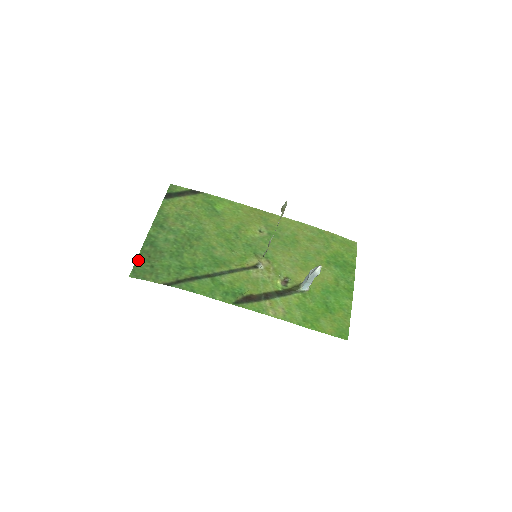
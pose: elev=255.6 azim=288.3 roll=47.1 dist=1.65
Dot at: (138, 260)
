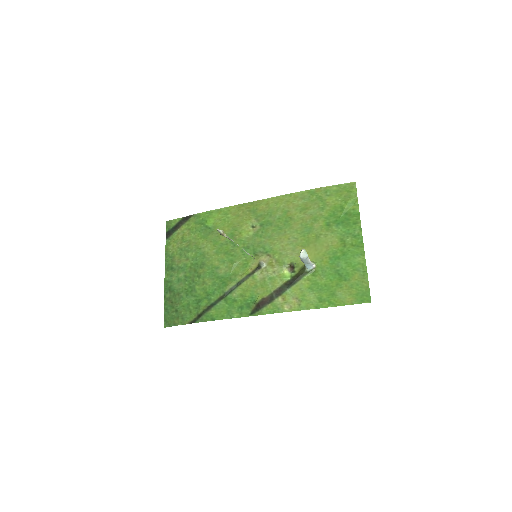
Dot at: (165, 309)
